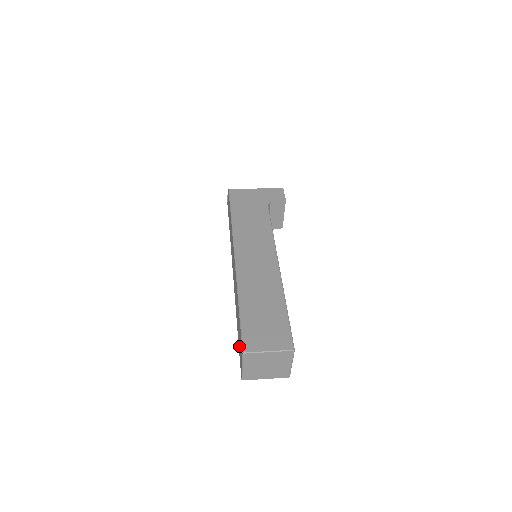
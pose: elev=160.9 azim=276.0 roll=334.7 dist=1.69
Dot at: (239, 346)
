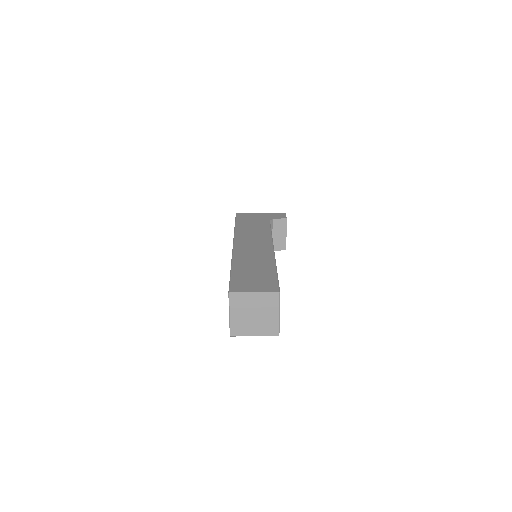
Dot at: occluded
